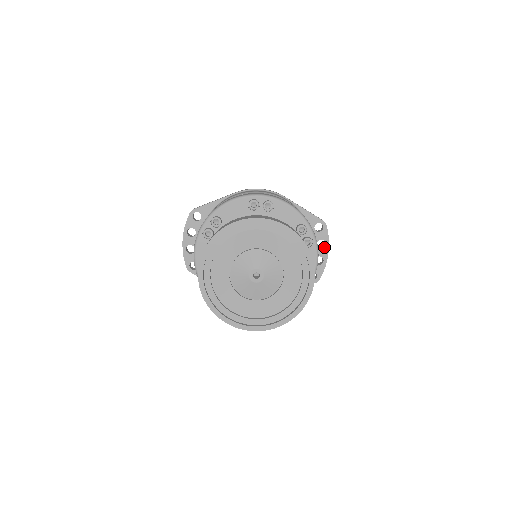
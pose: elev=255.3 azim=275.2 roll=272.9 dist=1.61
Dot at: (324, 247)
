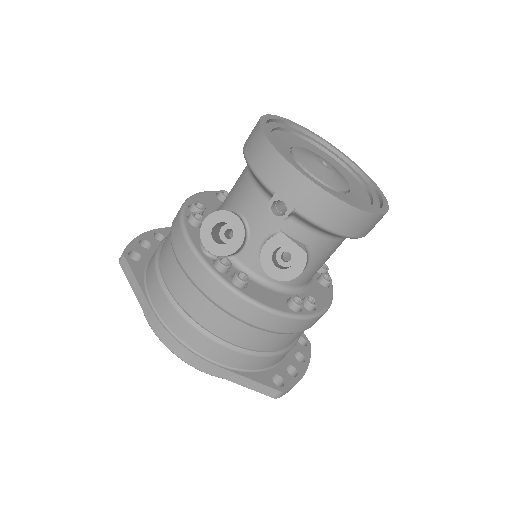
Dot at: occluded
